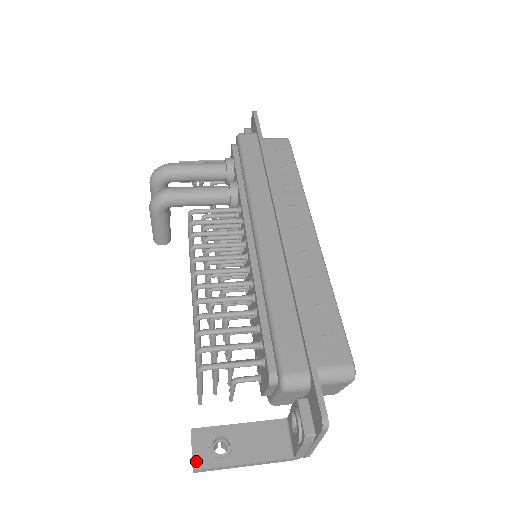
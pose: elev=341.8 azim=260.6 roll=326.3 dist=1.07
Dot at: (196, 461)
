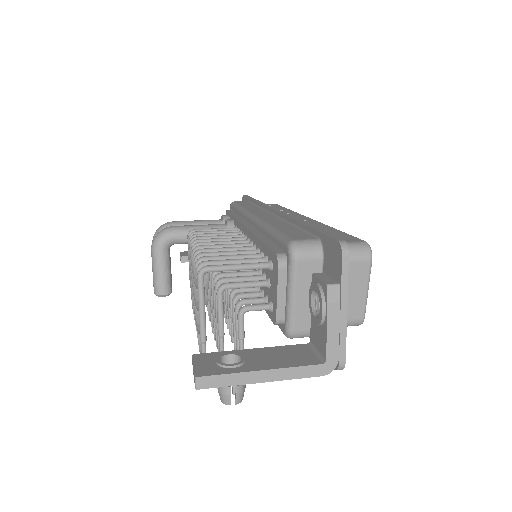
Dot at: (199, 371)
